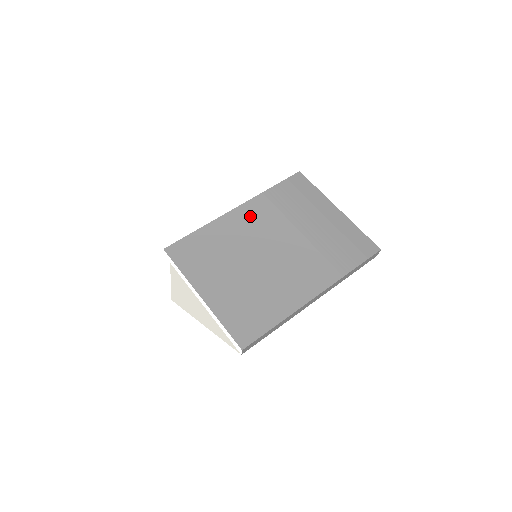
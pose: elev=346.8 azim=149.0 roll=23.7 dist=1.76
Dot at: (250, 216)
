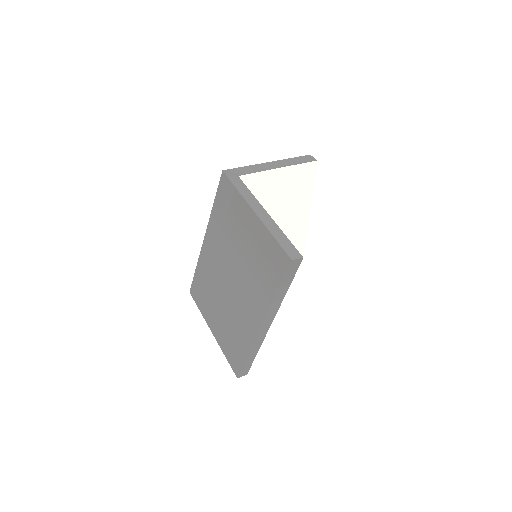
Dot at: (212, 246)
